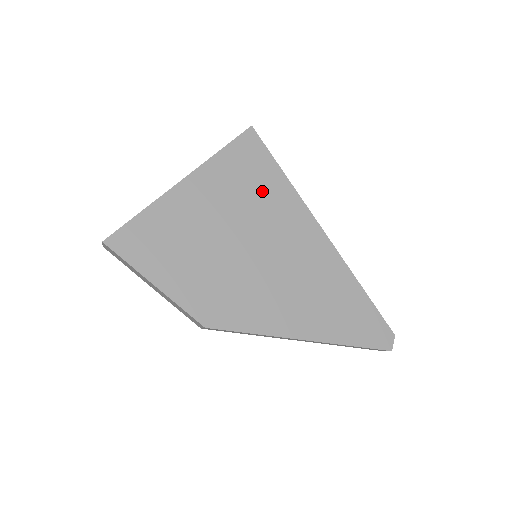
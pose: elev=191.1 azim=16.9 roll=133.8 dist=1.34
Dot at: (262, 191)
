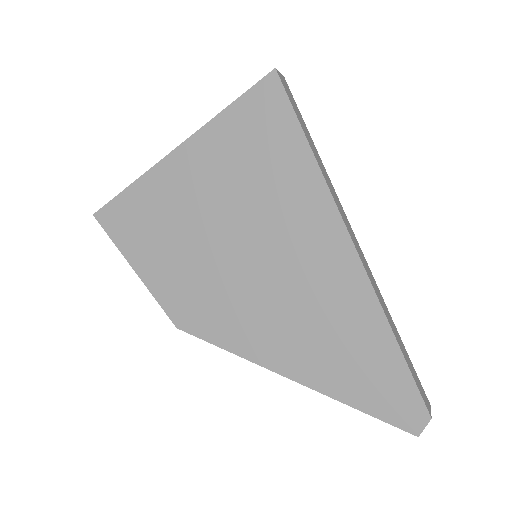
Dot at: (271, 171)
